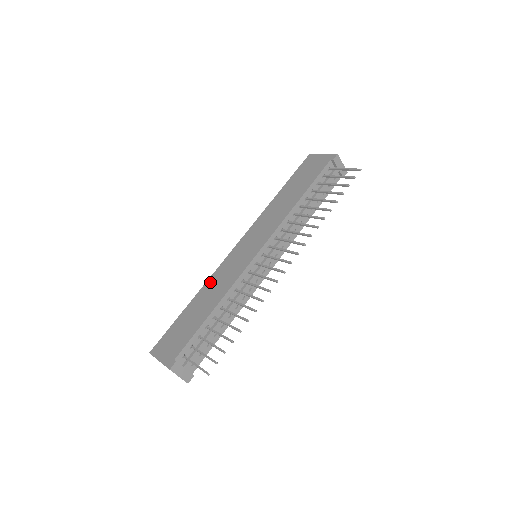
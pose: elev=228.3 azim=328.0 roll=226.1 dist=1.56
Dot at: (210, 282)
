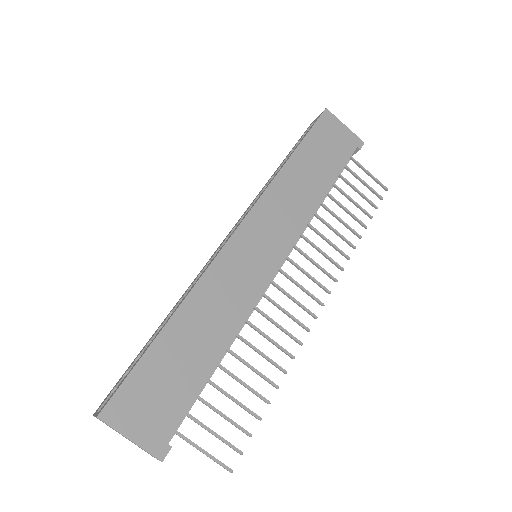
Dot at: (202, 292)
